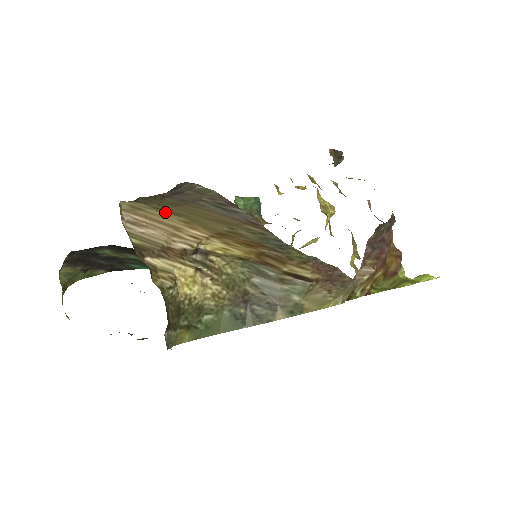
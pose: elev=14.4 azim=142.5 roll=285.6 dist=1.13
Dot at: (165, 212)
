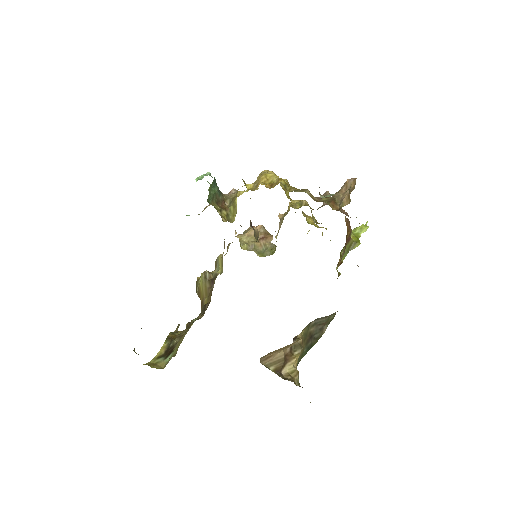
Dot at: occluded
